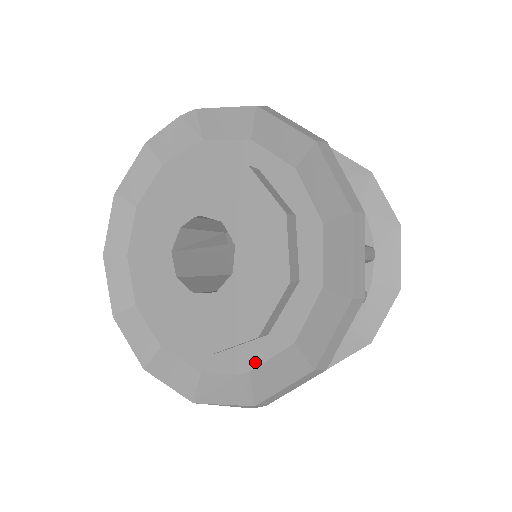
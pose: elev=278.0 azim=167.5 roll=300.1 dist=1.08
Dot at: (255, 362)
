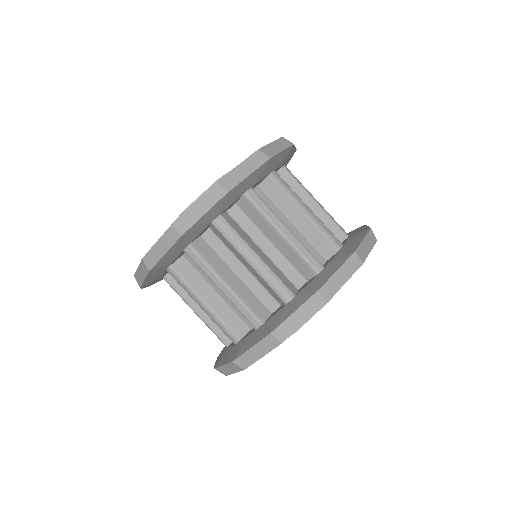
Dot at: occluded
